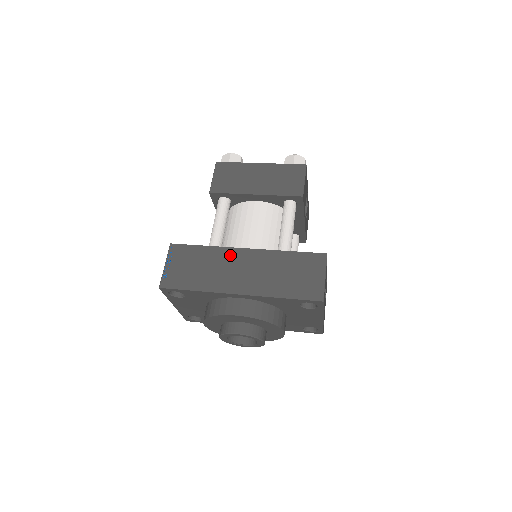
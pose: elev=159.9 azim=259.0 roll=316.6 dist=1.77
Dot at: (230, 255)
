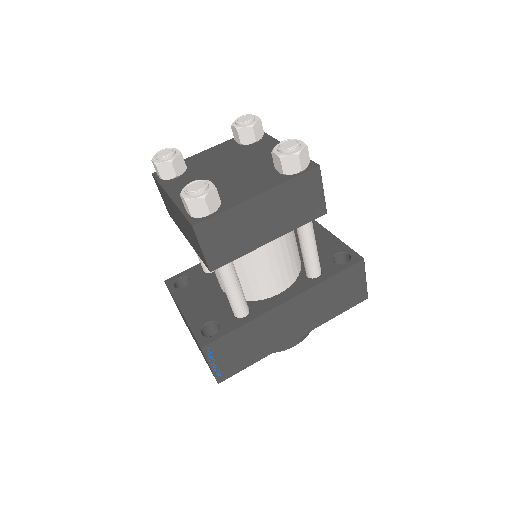
Dot at: (274, 317)
